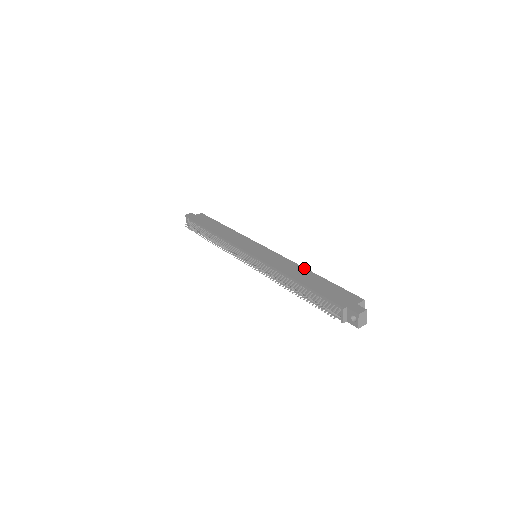
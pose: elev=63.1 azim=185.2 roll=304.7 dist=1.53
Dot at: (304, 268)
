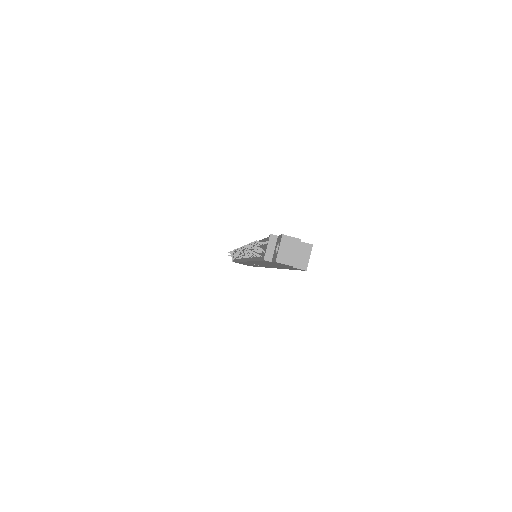
Dot at: occluded
